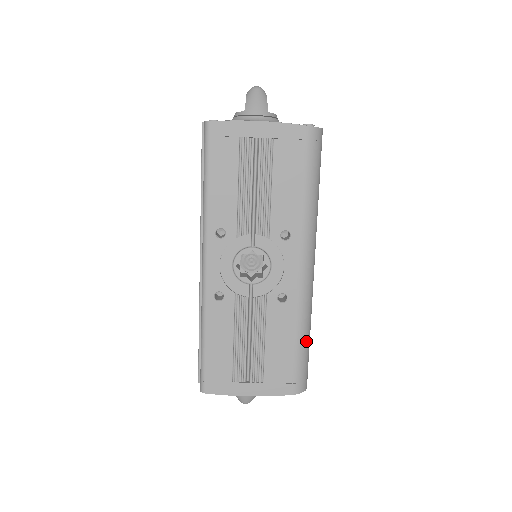
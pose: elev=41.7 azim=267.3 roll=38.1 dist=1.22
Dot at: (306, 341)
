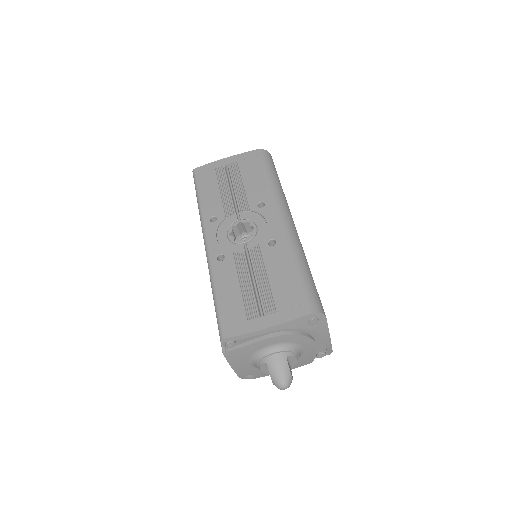
Dot at: (305, 270)
